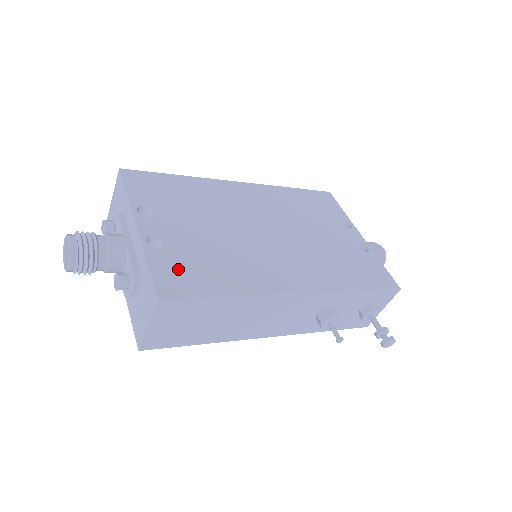
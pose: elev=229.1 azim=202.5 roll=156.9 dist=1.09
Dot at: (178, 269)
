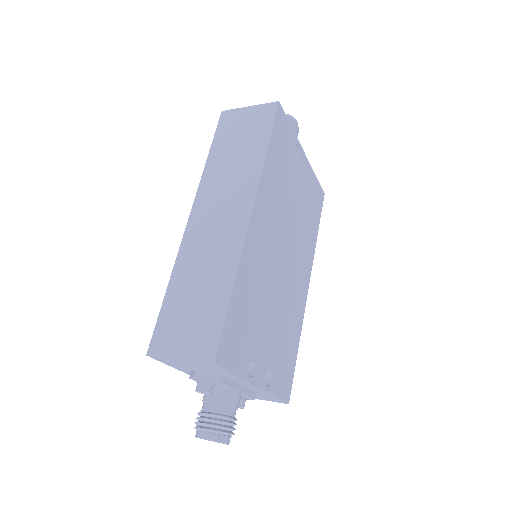
Dot at: (283, 375)
